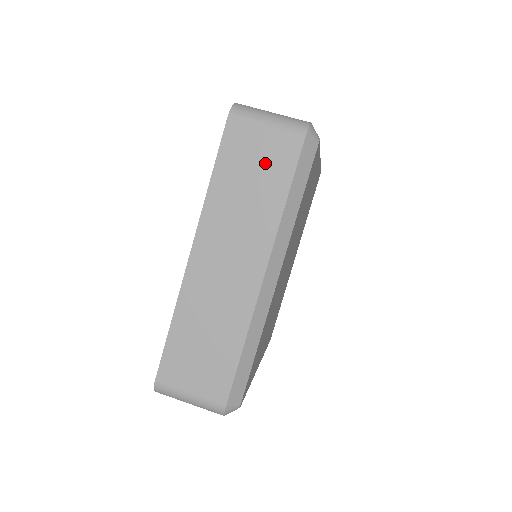
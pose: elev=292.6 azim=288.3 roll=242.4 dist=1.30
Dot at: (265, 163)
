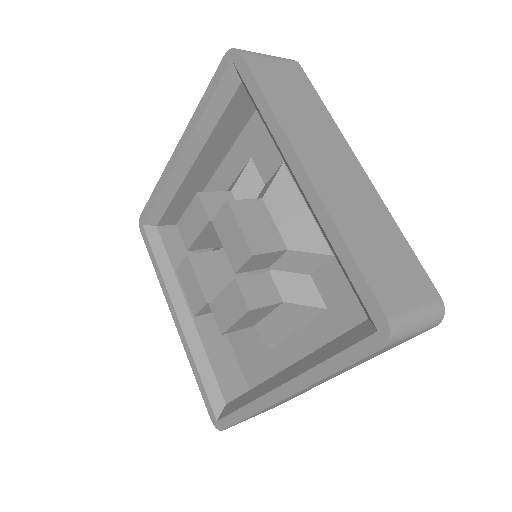
Dot at: (292, 84)
